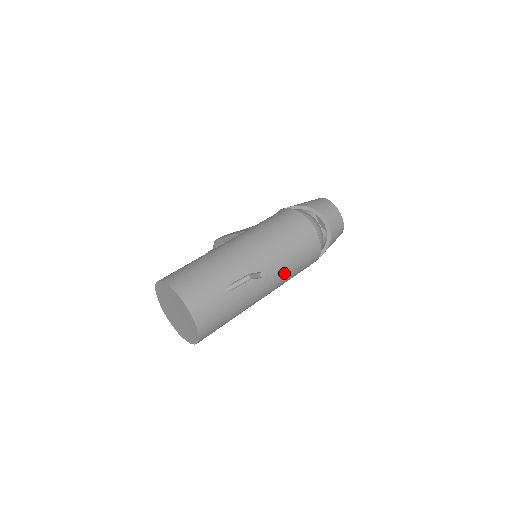
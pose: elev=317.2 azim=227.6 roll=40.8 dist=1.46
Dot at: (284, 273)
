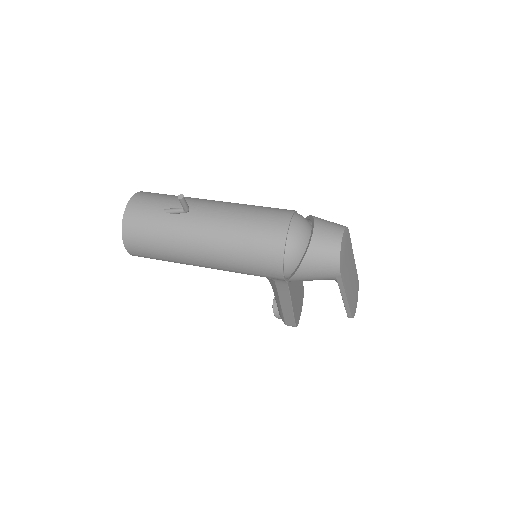
Dot at: (226, 239)
